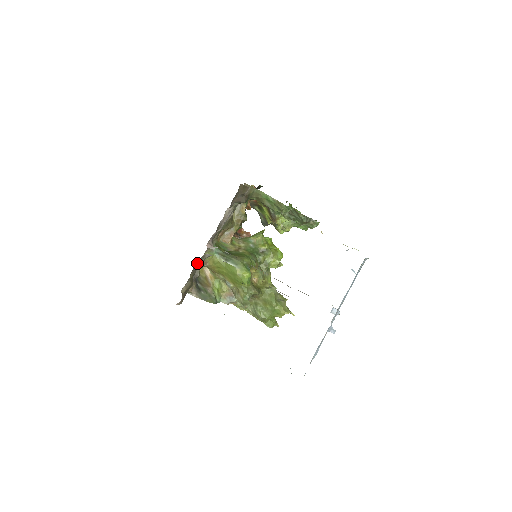
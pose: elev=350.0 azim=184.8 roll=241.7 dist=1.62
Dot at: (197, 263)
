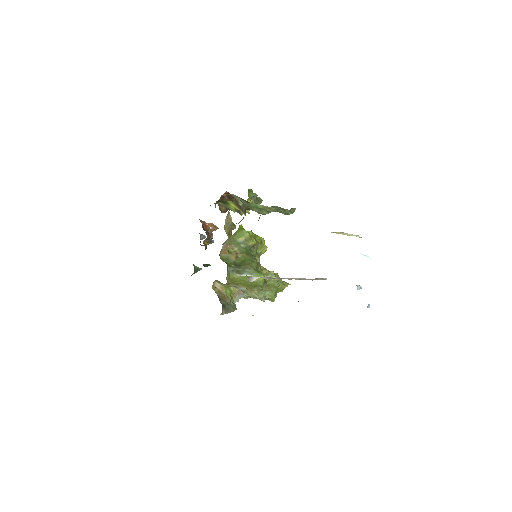
Dot at: occluded
